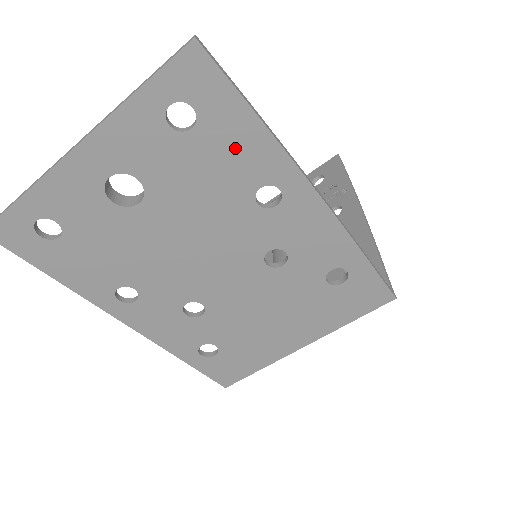
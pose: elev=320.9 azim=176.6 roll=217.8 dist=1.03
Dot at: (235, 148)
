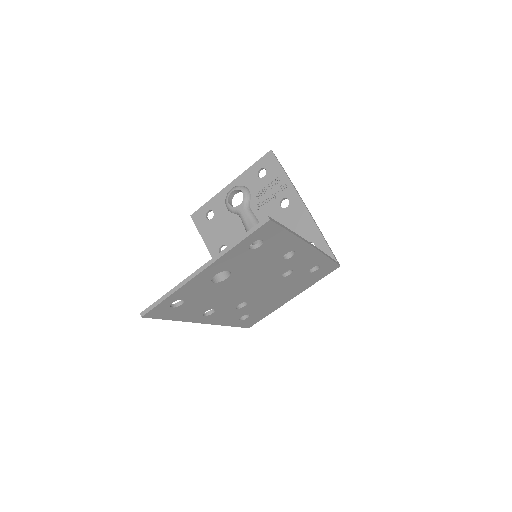
Dot at: (278, 245)
